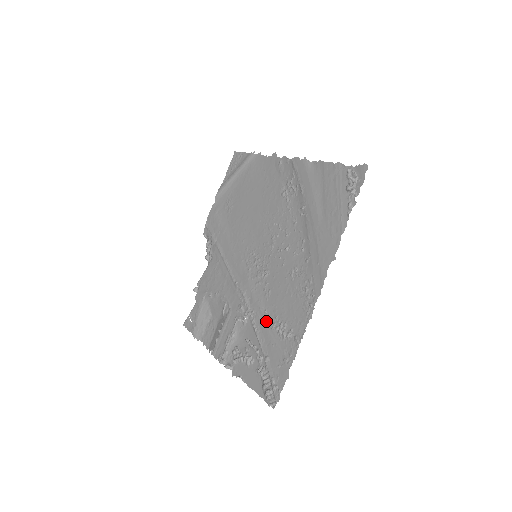
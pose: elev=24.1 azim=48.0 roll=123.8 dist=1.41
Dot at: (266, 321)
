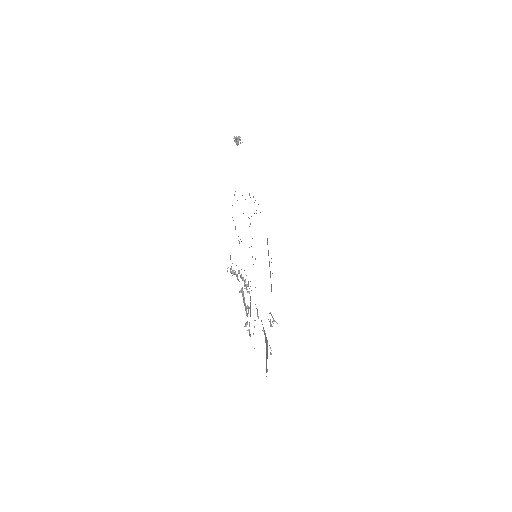
Dot at: occluded
